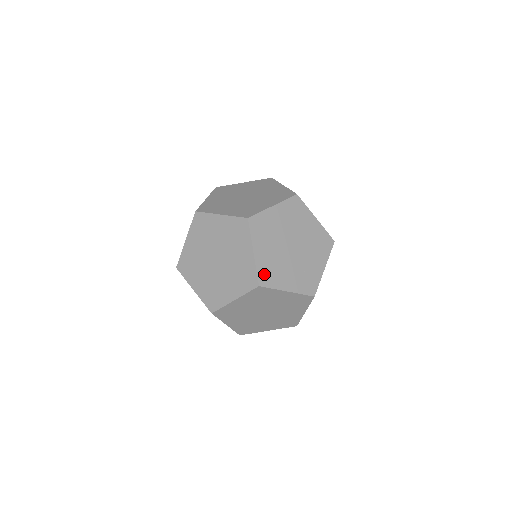
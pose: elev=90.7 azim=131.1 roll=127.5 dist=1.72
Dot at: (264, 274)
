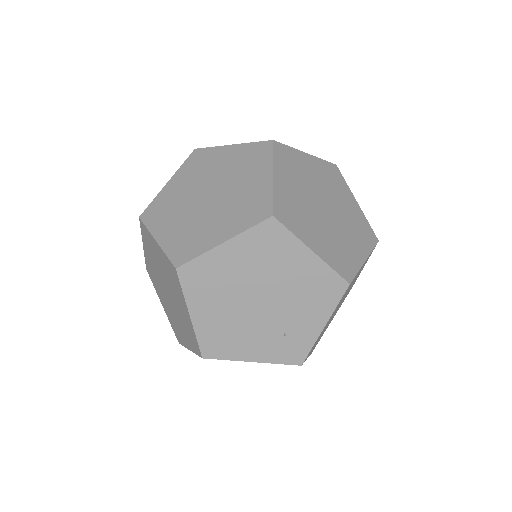
Dot at: (210, 343)
